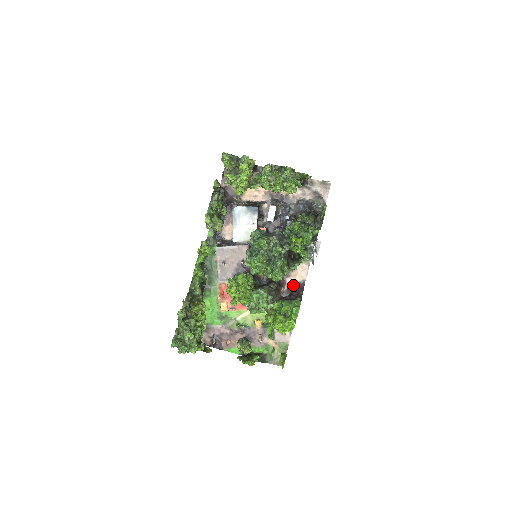
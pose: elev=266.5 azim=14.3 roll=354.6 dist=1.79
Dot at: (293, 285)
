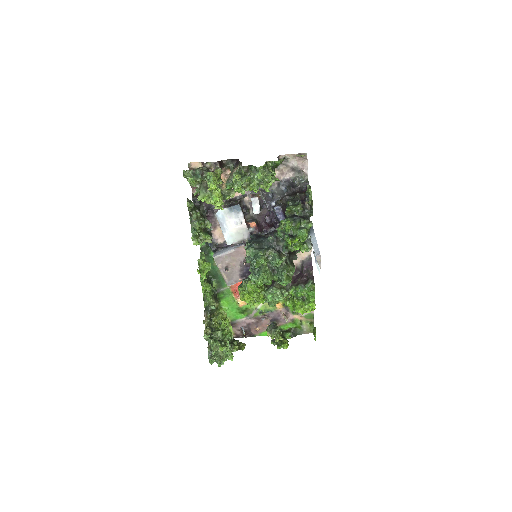
Dot at: (300, 263)
